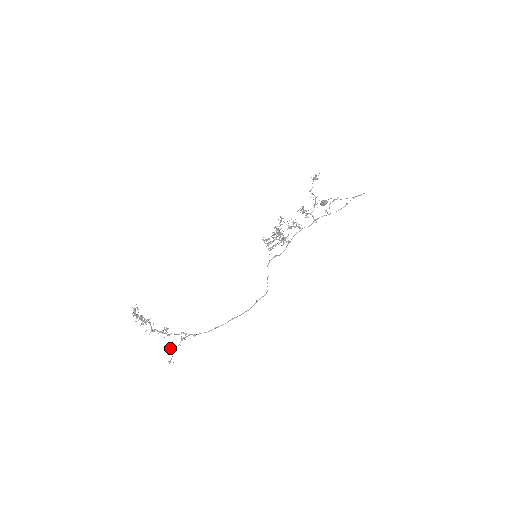
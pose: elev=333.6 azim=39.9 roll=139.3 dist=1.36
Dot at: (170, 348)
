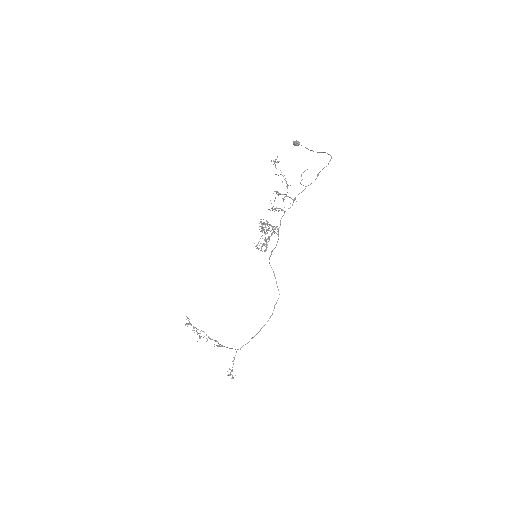
Dot at: (228, 375)
